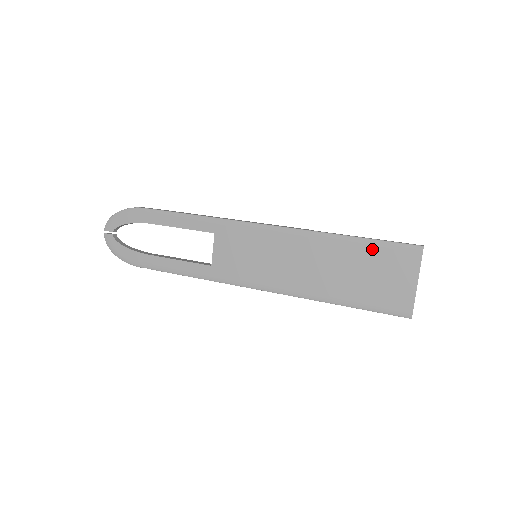
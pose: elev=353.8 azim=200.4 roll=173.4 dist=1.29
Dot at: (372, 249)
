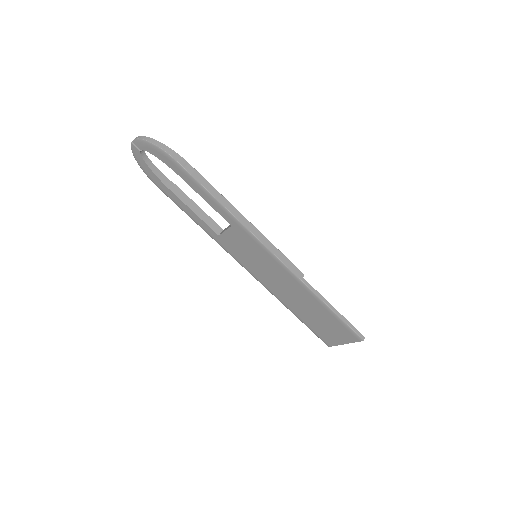
Dot at: (333, 318)
